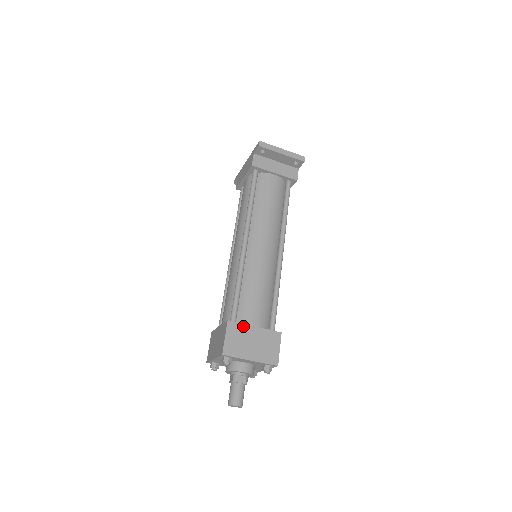
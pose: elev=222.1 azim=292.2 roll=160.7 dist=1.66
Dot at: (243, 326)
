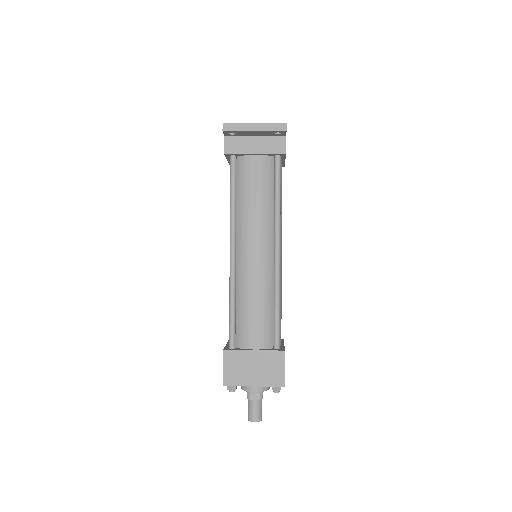
Dot at: (241, 352)
